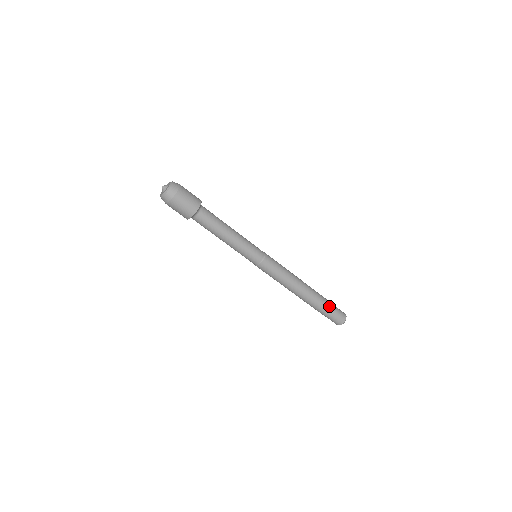
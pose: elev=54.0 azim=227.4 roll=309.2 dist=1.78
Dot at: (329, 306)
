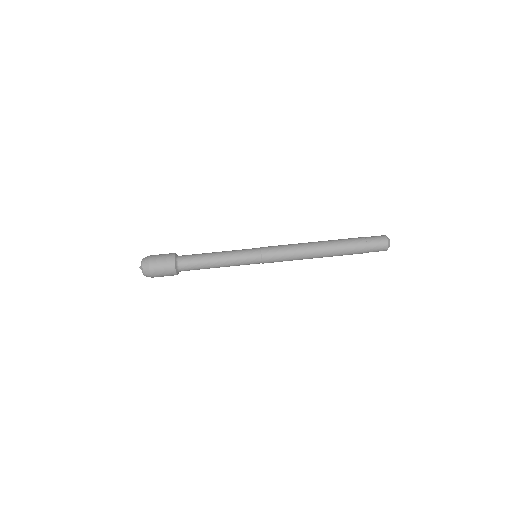
Dot at: (357, 238)
